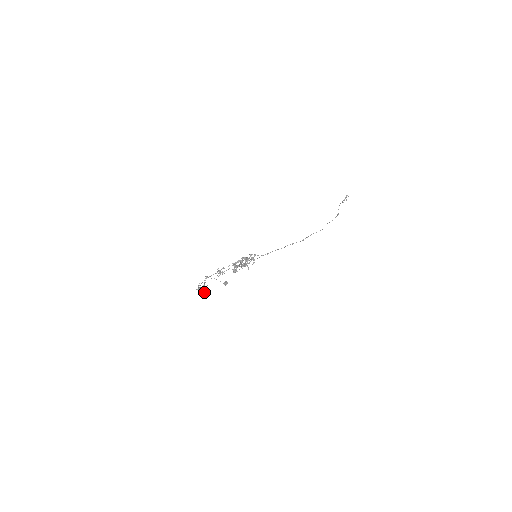
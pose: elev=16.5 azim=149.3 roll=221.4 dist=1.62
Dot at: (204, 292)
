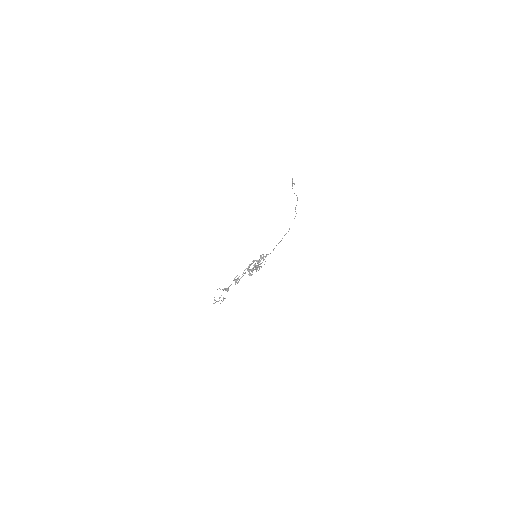
Dot at: occluded
